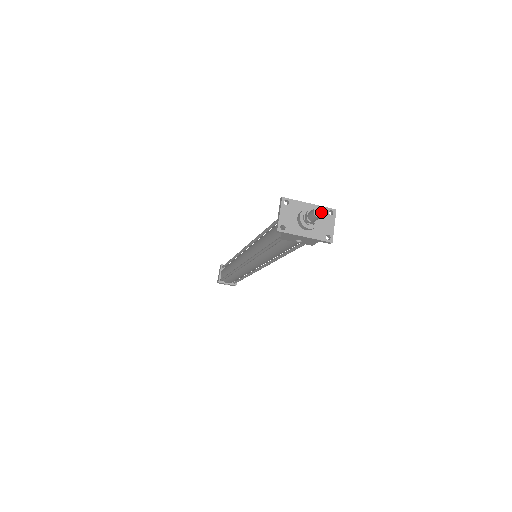
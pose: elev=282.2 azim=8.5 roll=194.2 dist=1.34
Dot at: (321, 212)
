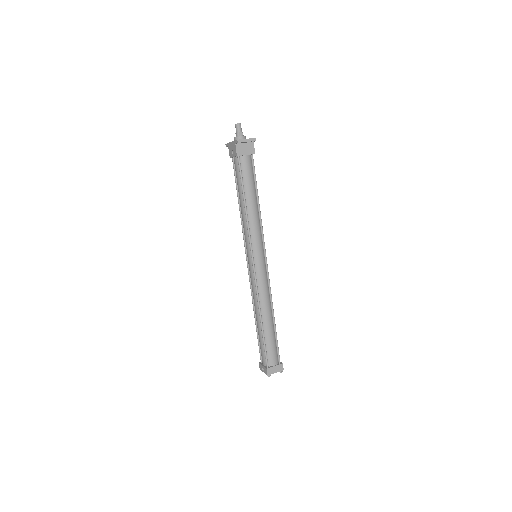
Dot at: (239, 123)
